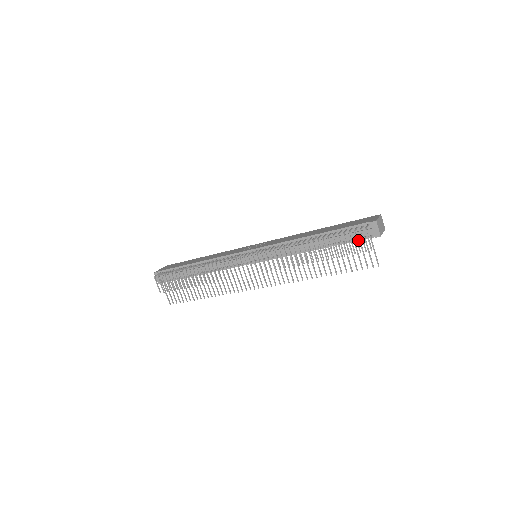
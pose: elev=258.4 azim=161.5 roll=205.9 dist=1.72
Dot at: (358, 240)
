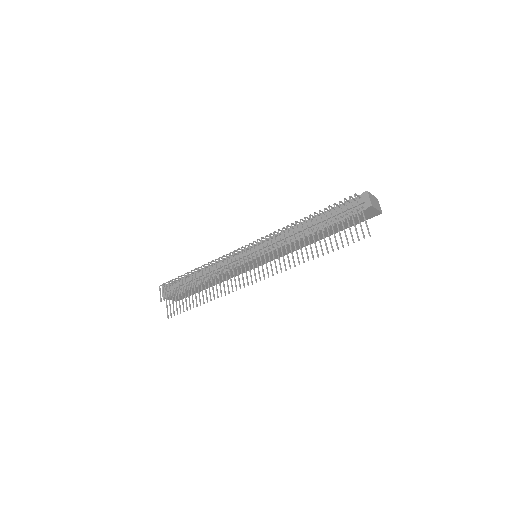
Dot at: occluded
